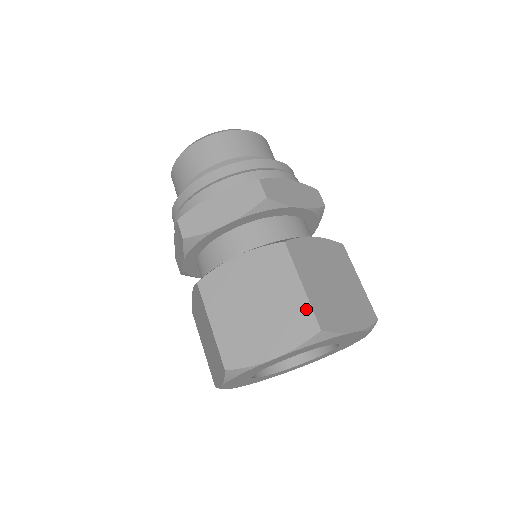
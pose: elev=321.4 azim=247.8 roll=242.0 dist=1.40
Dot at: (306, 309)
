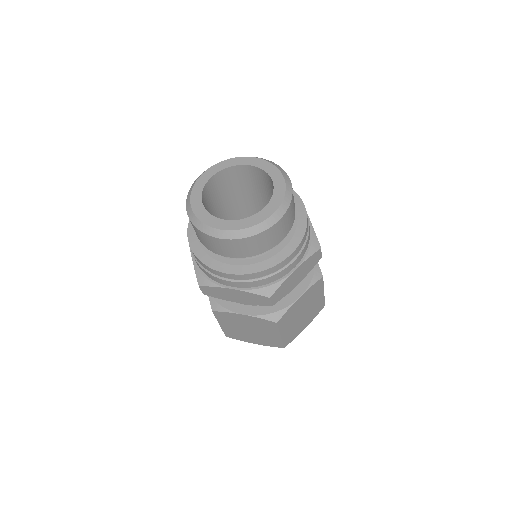
Dot at: (279, 342)
